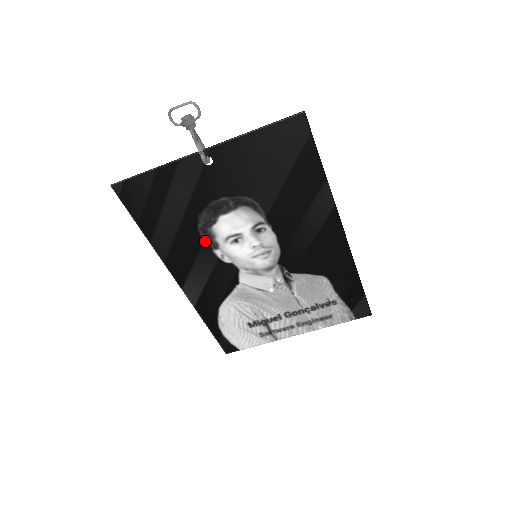
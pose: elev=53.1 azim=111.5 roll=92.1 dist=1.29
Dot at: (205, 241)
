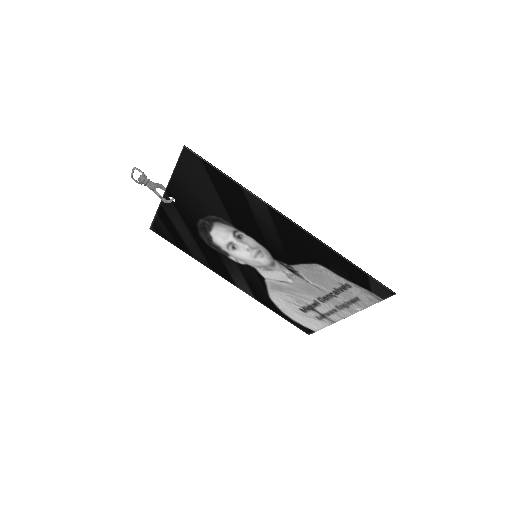
Dot at: (218, 252)
